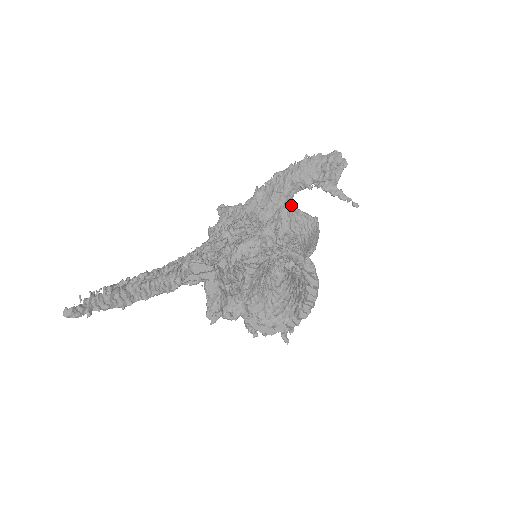
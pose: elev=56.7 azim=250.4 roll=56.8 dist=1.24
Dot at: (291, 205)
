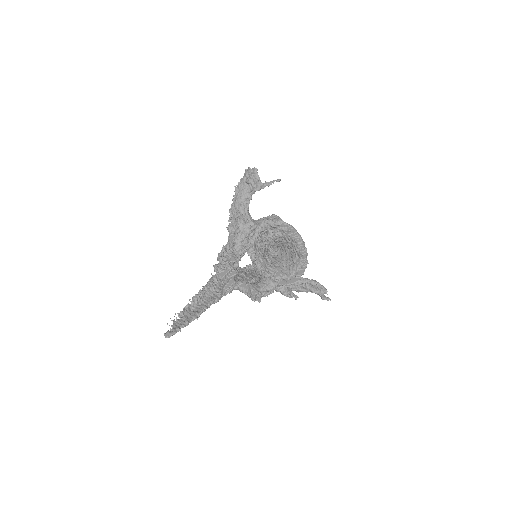
Dot at: (253, 219)
